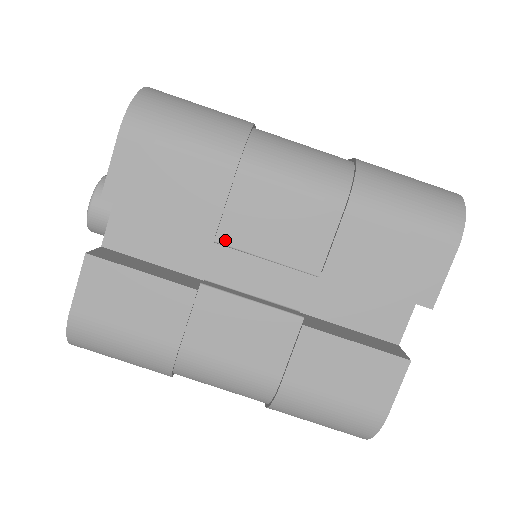
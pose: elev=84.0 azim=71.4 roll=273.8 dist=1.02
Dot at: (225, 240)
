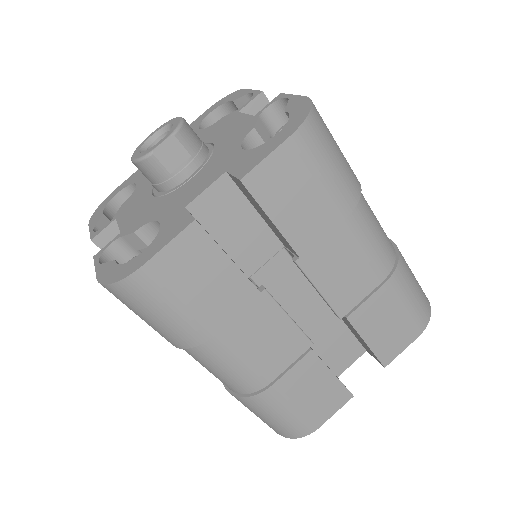
Dot at: occluded
